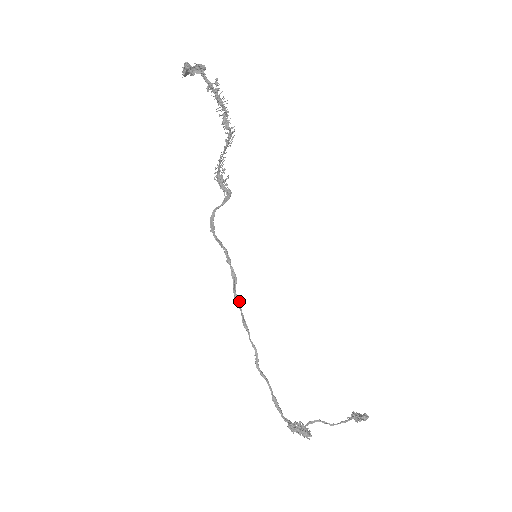
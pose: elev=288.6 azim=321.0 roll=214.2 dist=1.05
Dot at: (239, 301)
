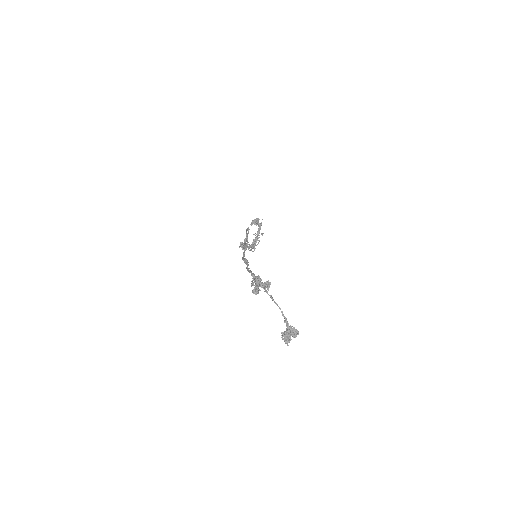
Dot at: occluded
